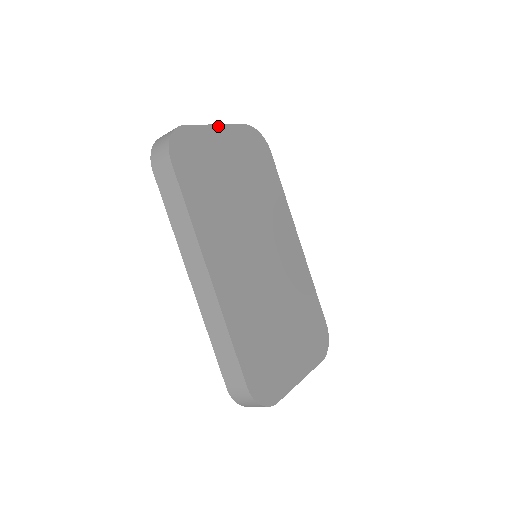
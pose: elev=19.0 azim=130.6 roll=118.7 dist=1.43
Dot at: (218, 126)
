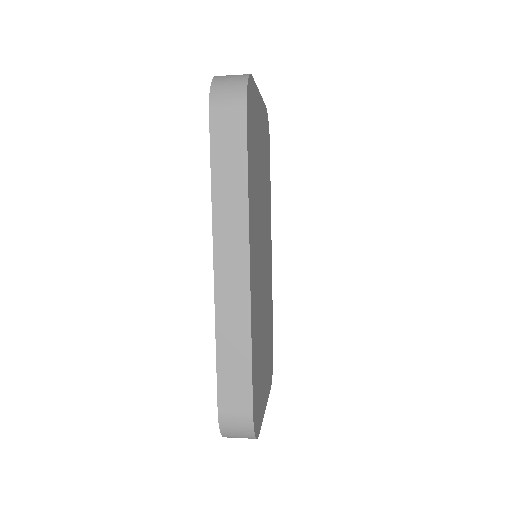
Dot at: (260, 95)
